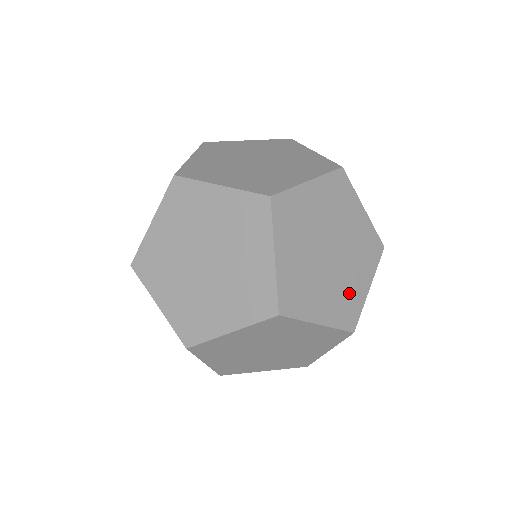
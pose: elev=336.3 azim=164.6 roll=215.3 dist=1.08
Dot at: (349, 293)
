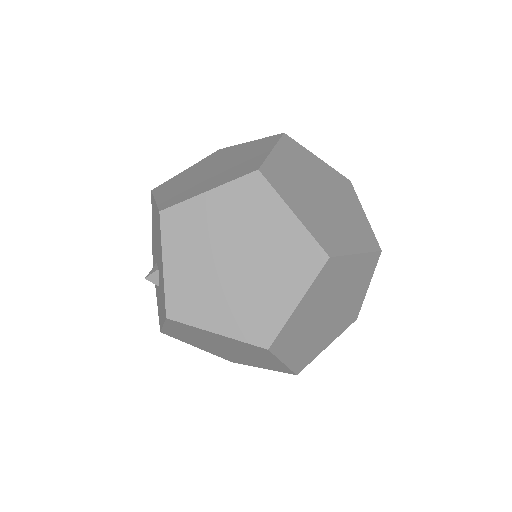
Dot at: (333, 232)
